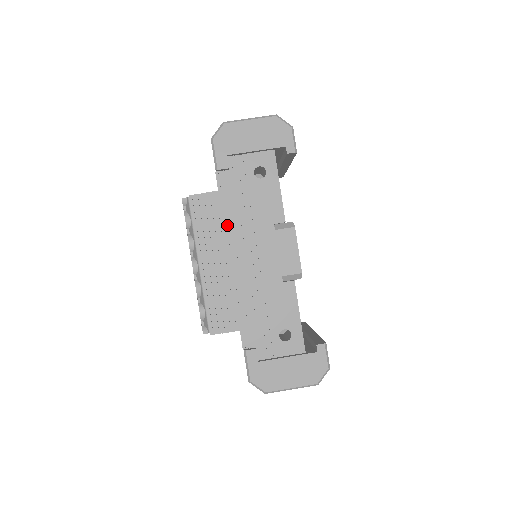
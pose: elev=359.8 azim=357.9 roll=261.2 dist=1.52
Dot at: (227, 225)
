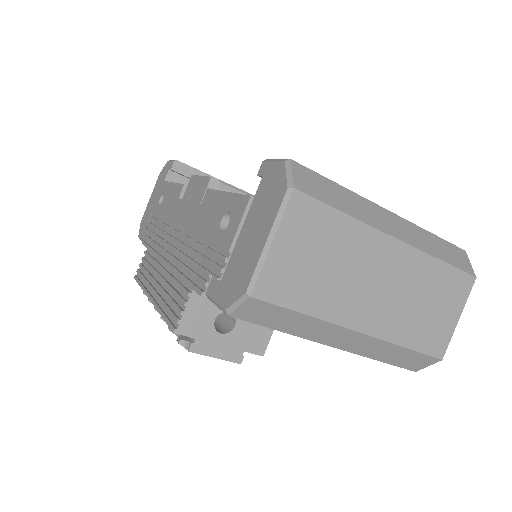
Dot at: (157, 251)
